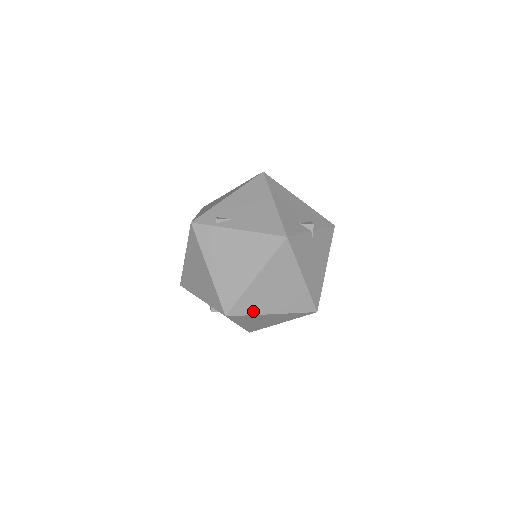
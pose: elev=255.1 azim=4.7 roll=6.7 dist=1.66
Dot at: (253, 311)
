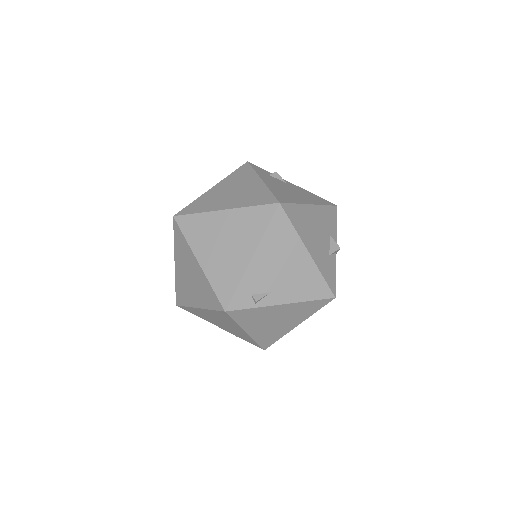
Dot at: occluded
